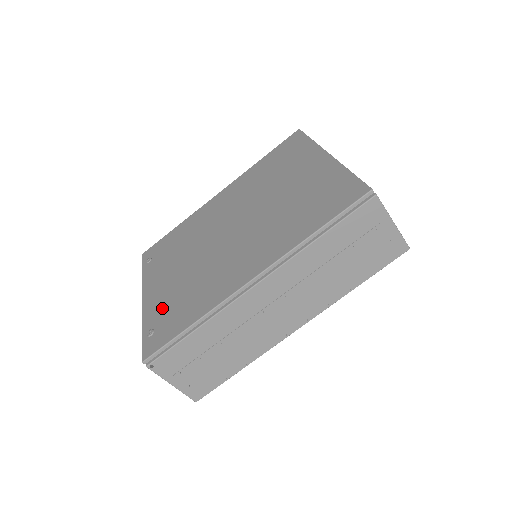
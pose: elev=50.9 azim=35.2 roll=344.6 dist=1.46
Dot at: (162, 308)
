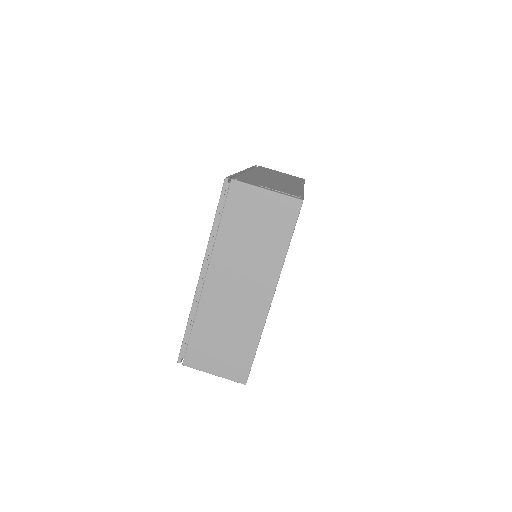
Dot at: occluded
